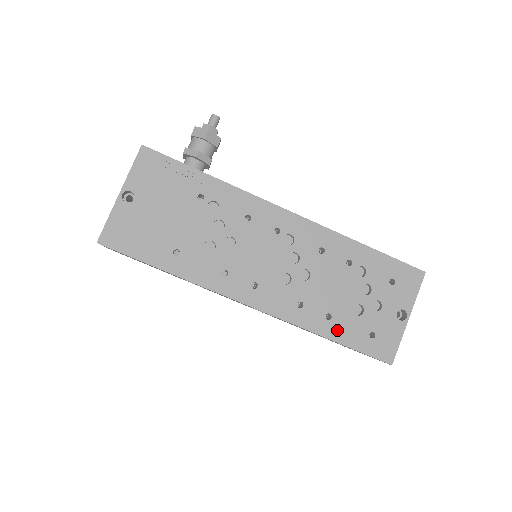
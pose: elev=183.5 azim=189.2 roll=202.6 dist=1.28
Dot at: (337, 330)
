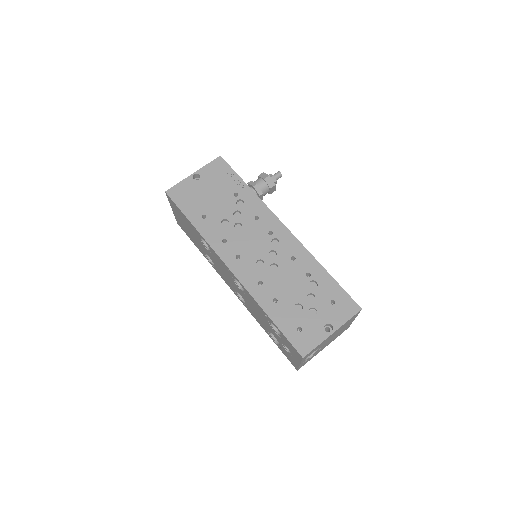
Dot at: (276, 312)
